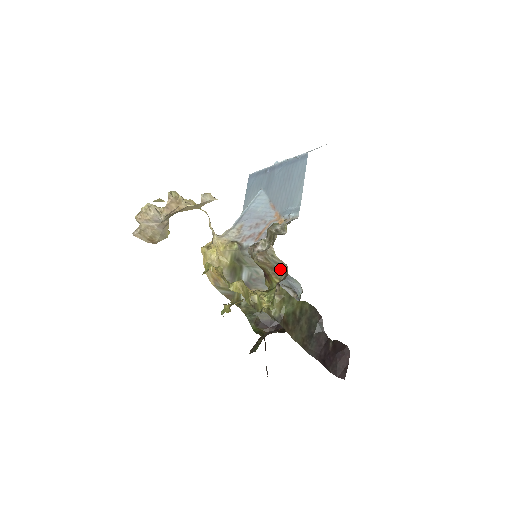
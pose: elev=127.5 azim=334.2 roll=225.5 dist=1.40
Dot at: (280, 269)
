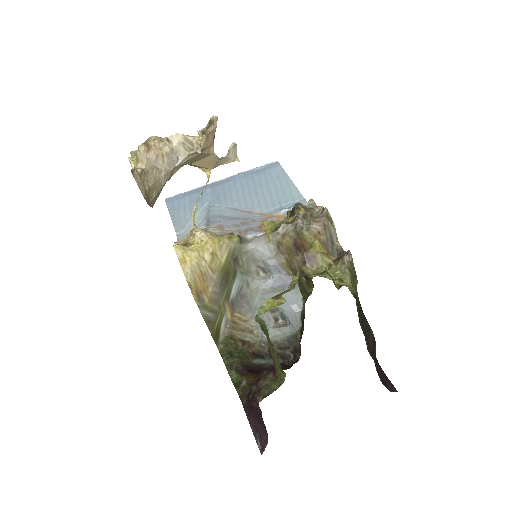
Dot at: (331, 245)
